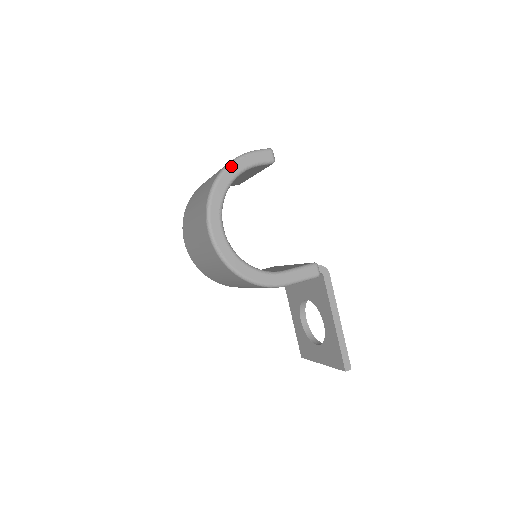
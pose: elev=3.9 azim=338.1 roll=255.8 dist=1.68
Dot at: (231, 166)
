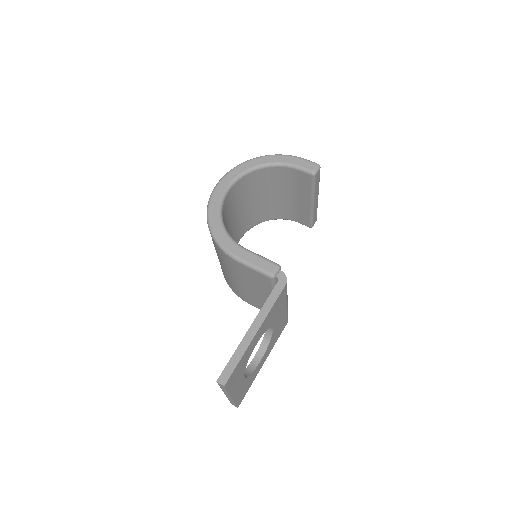
Dot at: (275, 156)
